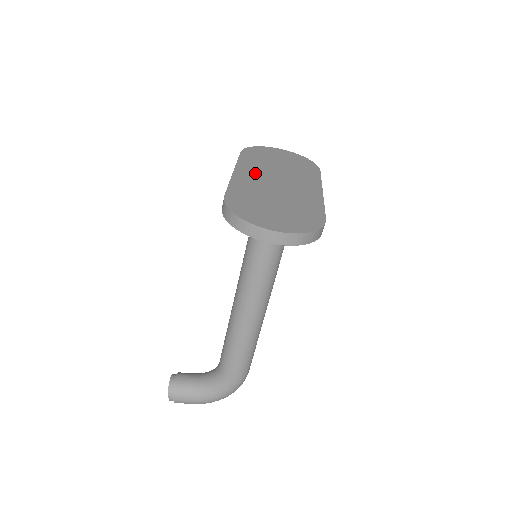
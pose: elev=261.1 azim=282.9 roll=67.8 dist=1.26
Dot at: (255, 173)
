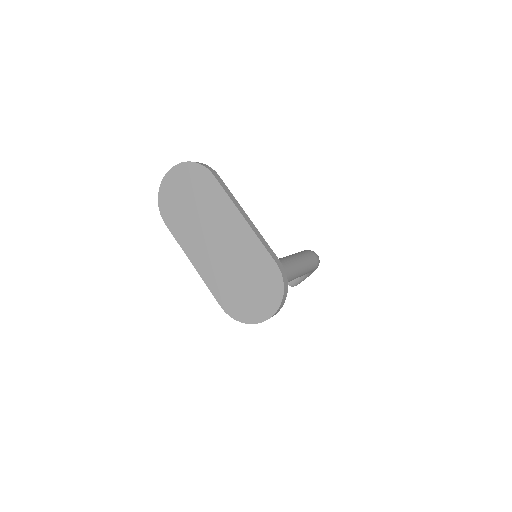
Dot at: (200, 249)
